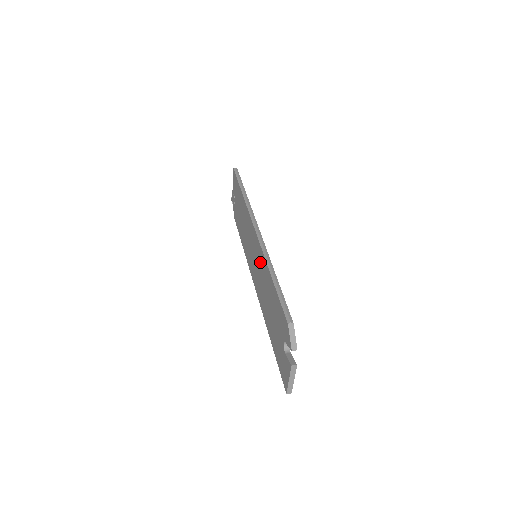
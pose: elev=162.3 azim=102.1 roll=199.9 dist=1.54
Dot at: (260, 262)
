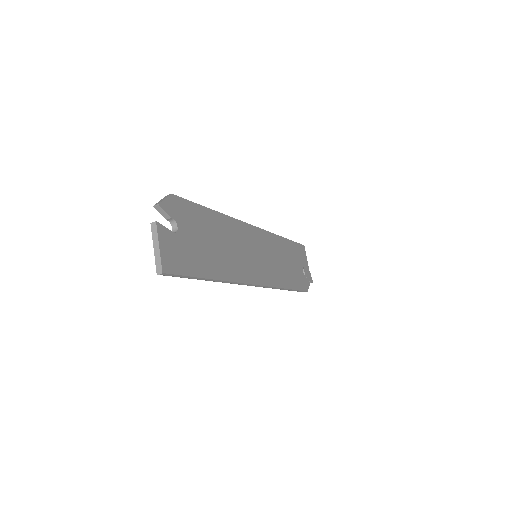
Dot at: occluded
